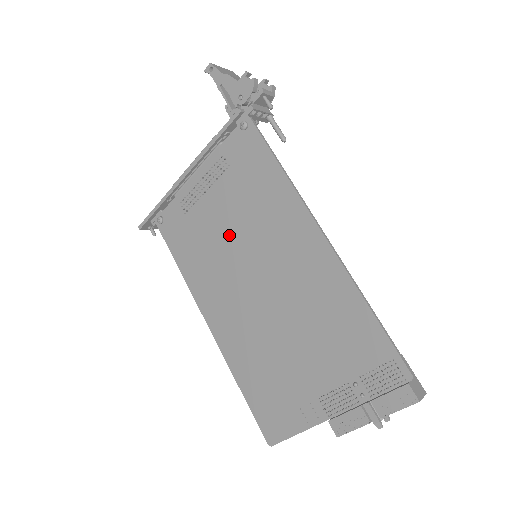
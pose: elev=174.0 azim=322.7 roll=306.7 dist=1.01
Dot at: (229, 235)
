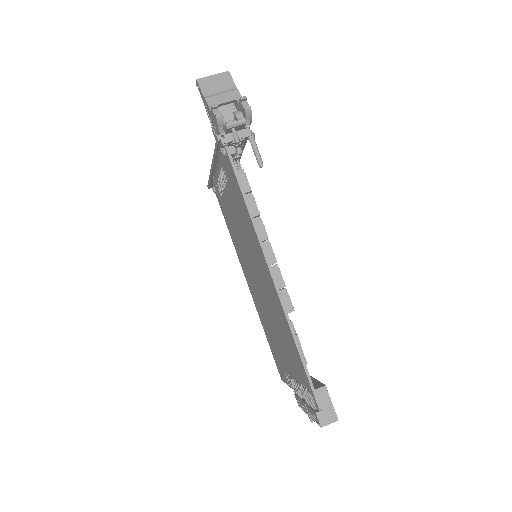
Dot at: (239, 232)
